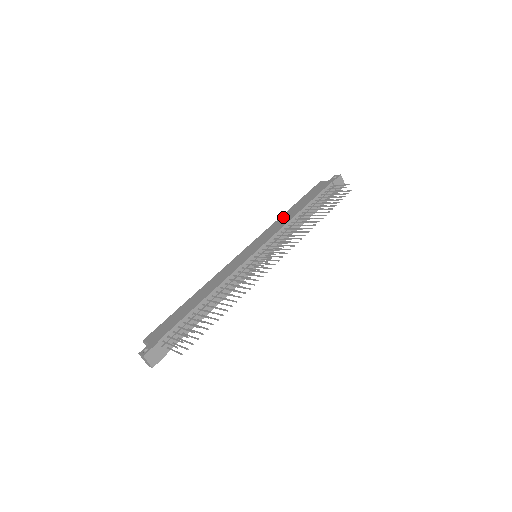
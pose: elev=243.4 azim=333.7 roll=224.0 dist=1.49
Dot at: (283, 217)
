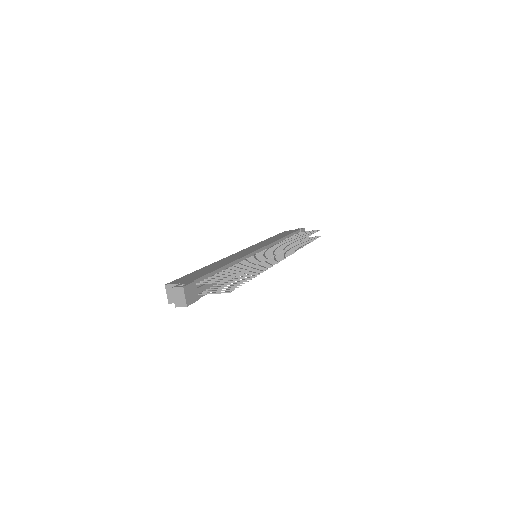
Dot at: (268, 240)
